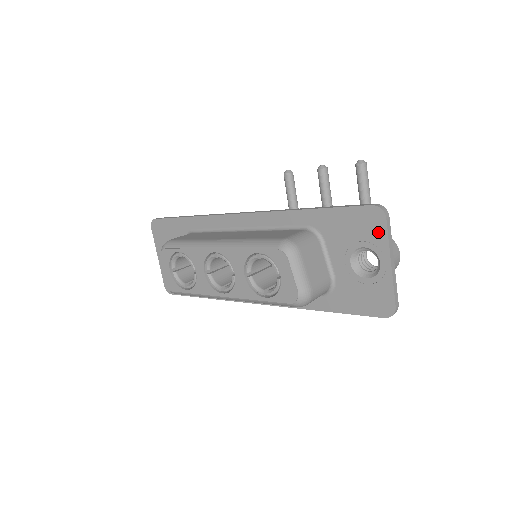
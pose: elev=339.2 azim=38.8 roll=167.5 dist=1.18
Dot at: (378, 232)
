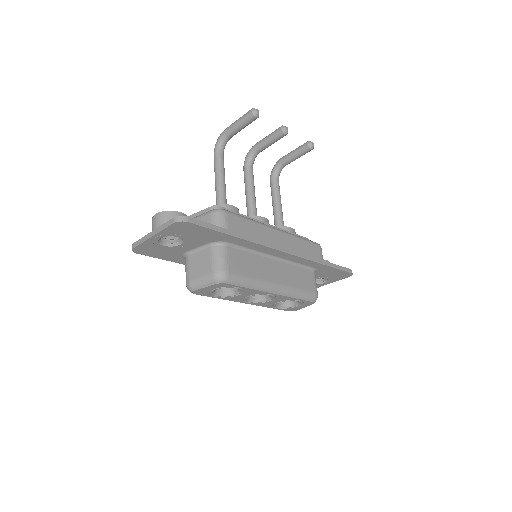
Dot at: (340, 278)
